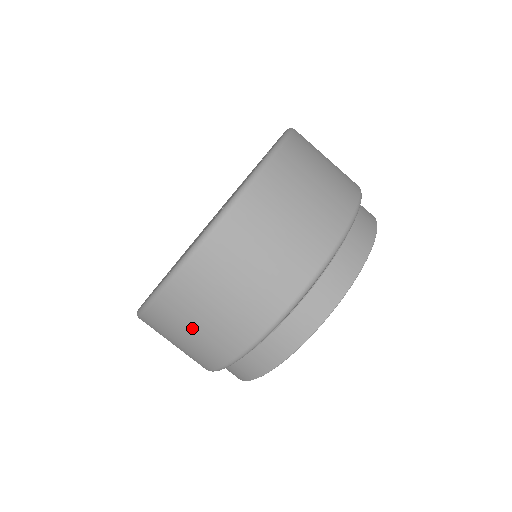
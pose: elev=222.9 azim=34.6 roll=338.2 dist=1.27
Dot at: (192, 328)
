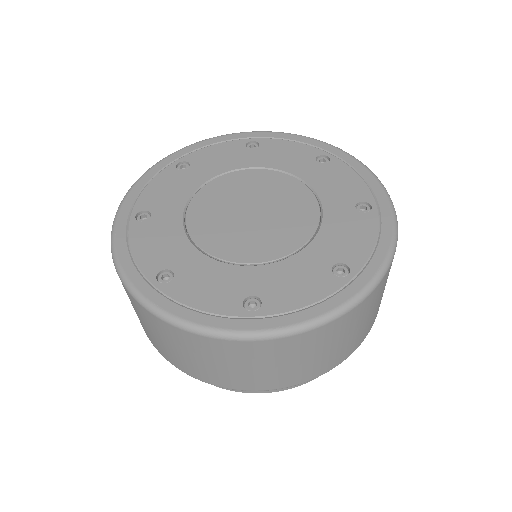
Dot at: (244, 366)
